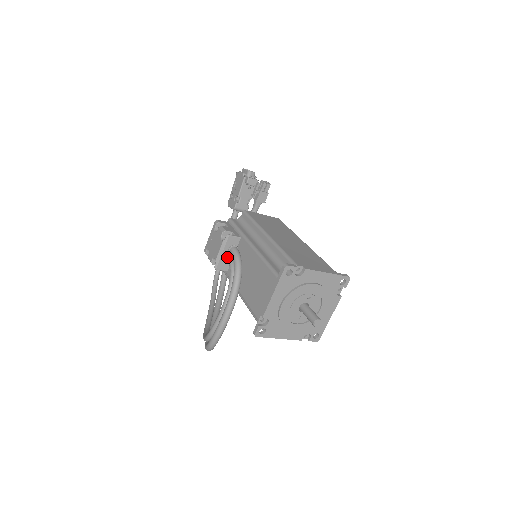
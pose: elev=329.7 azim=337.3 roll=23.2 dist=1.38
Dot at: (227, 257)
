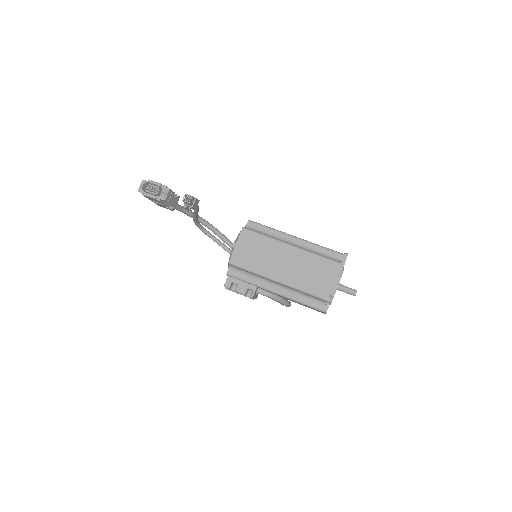
Dot at: occluded
